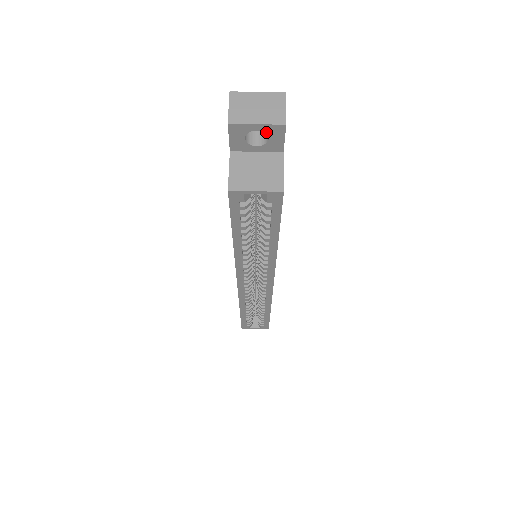
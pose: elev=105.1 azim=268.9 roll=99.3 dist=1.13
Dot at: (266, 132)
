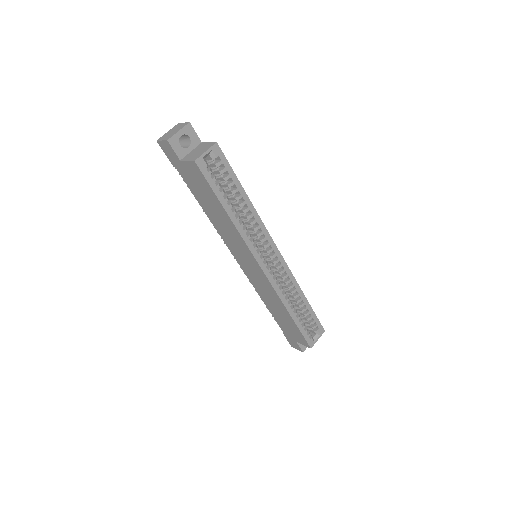
Dot at: (186, 134)
